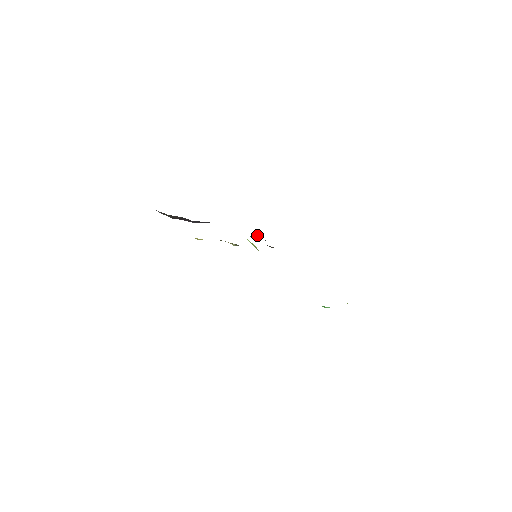
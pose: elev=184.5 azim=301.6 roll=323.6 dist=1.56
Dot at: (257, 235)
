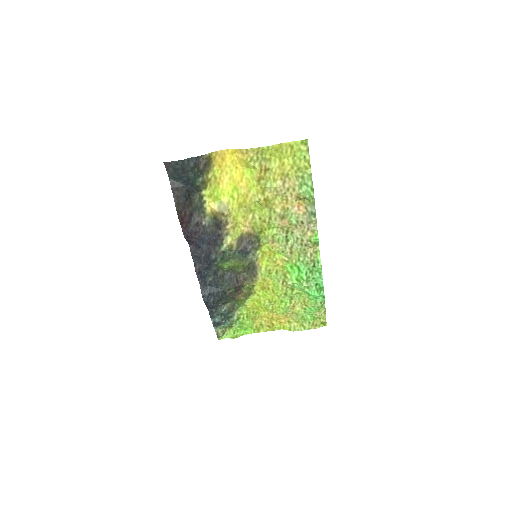
Dot at: (209, 291)
